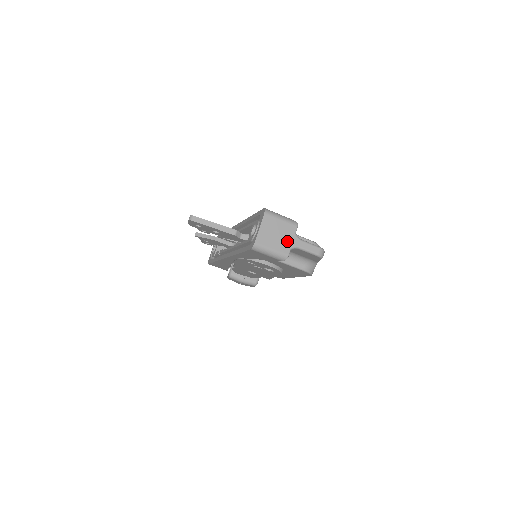
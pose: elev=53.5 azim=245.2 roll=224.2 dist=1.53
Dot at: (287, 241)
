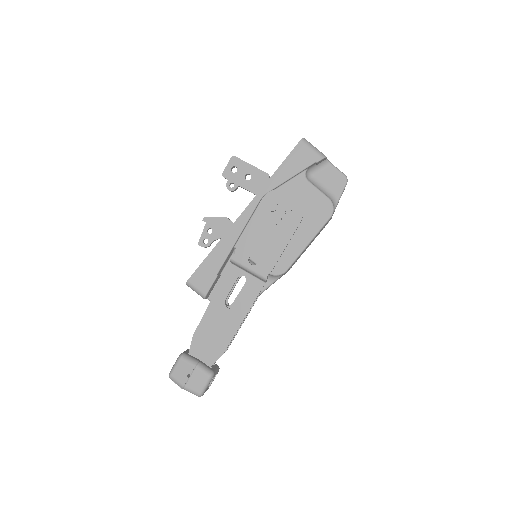
Dot at: occluded
